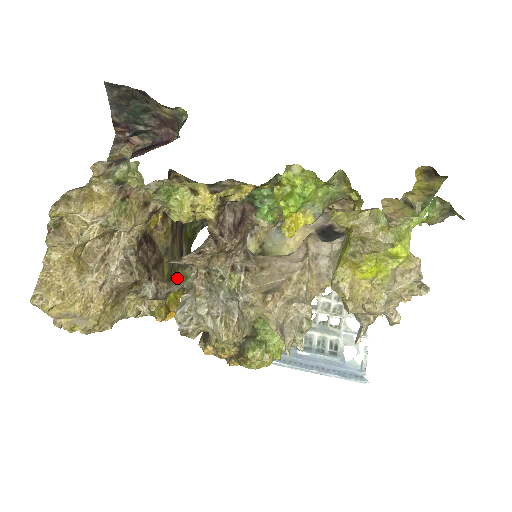
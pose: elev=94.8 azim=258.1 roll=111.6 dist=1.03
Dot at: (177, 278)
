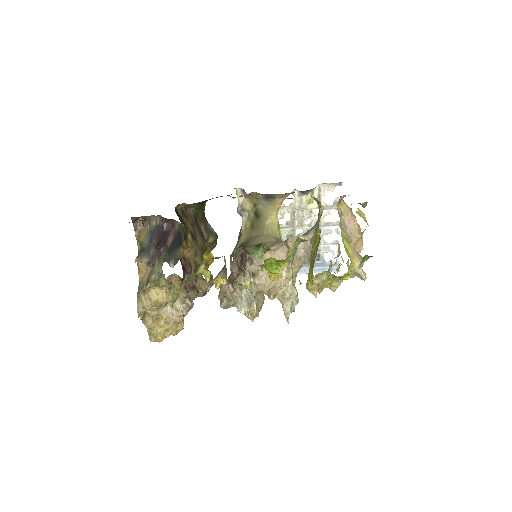
Dot at: (206, 248)
